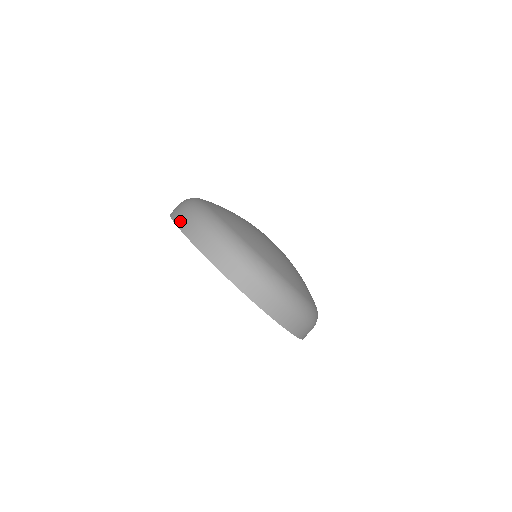
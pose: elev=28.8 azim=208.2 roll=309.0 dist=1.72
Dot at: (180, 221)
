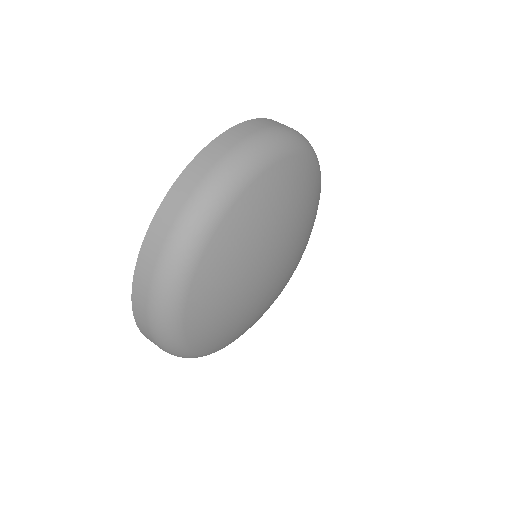
Dot at: (144, 260)
